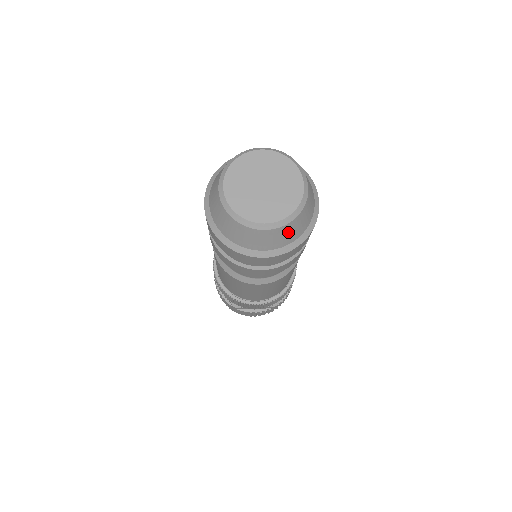
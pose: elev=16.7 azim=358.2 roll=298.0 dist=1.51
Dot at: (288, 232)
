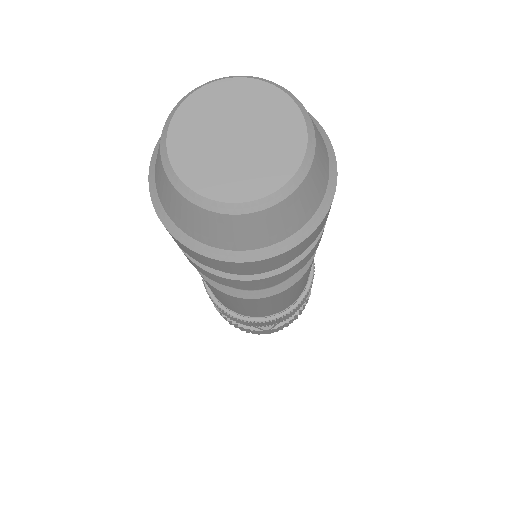
Dot at: (315, 181)
